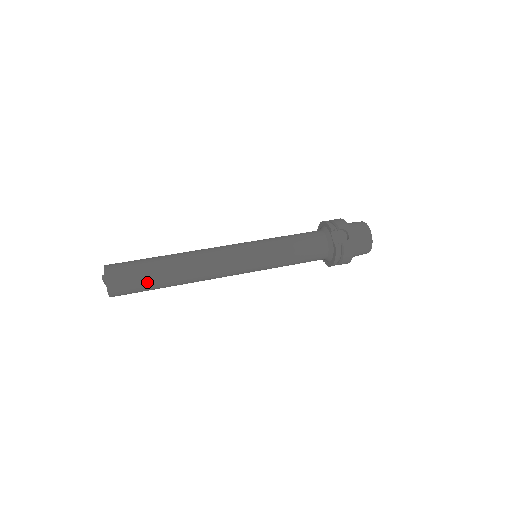
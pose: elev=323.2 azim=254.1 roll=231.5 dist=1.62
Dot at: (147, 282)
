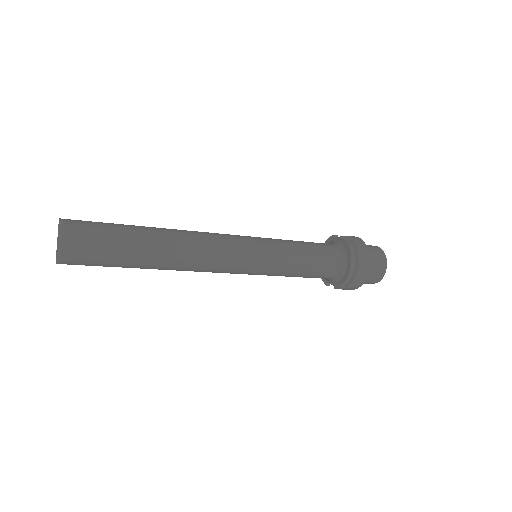
Dot at: (119, 232)
